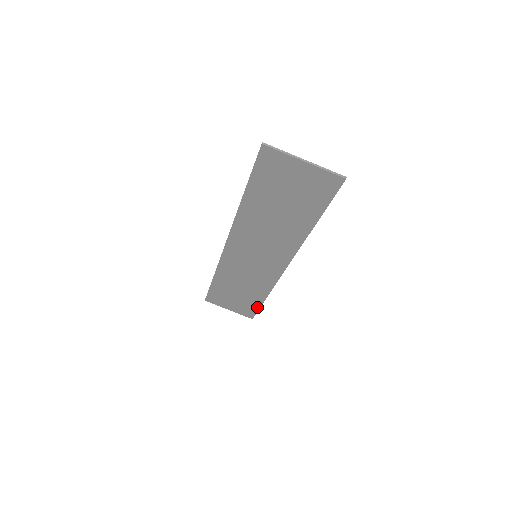
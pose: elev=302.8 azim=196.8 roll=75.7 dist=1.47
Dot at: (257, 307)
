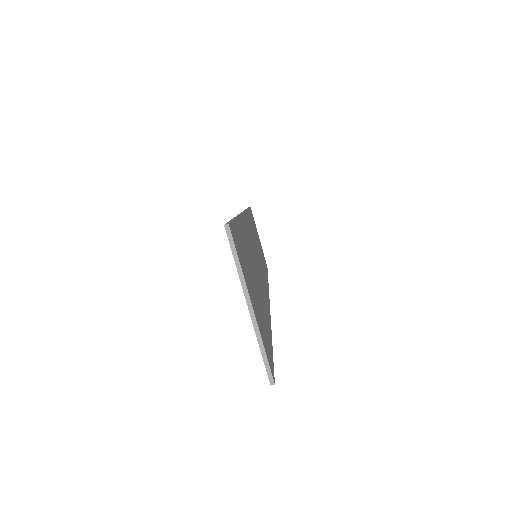
Dot at: occluded
